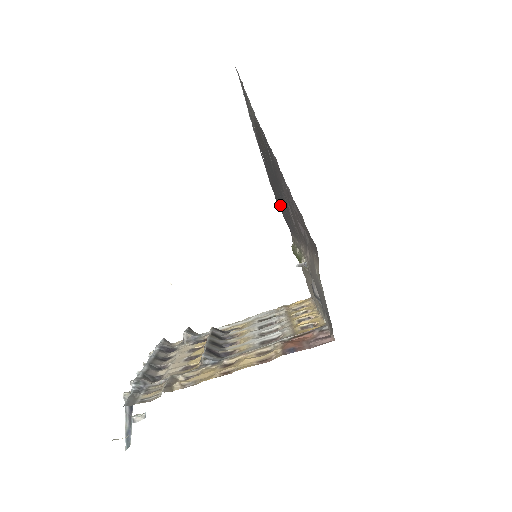
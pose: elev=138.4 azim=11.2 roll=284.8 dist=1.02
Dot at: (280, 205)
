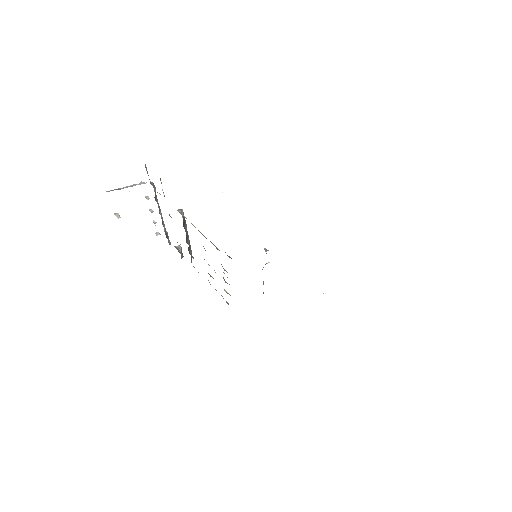
Dot at: occluded
